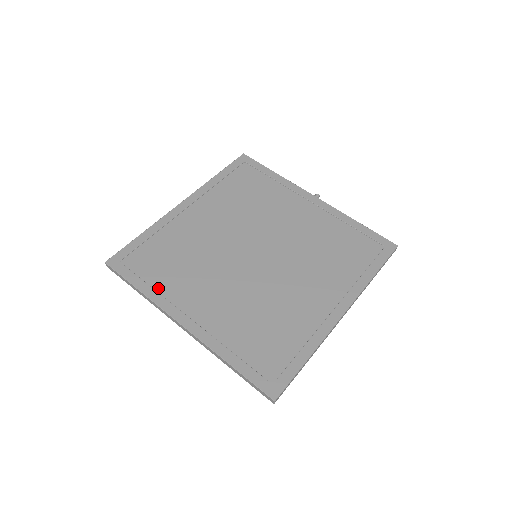
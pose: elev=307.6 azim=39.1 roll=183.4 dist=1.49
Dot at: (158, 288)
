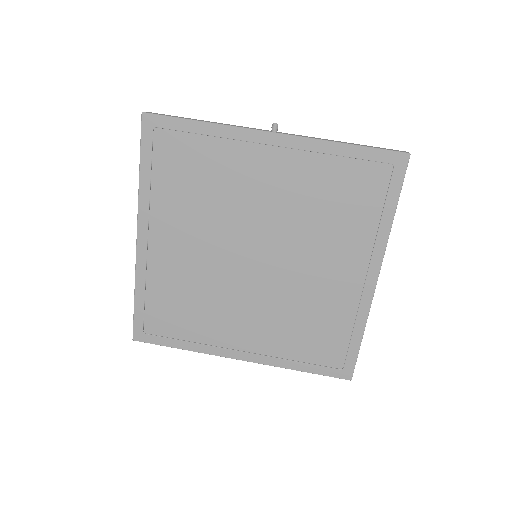
Dot at: (195, 339)
